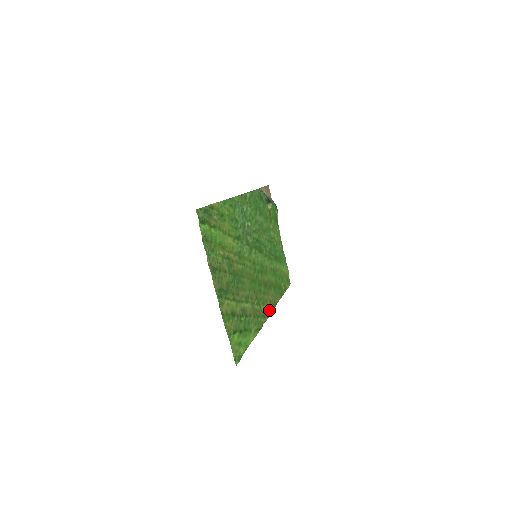
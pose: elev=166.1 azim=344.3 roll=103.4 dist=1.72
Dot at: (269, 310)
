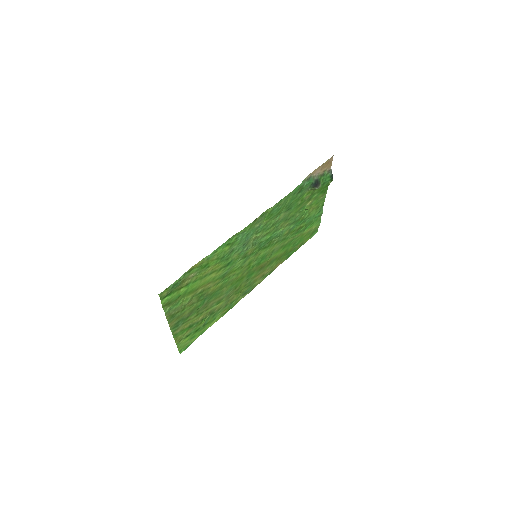
Dot at: (257, 283)
